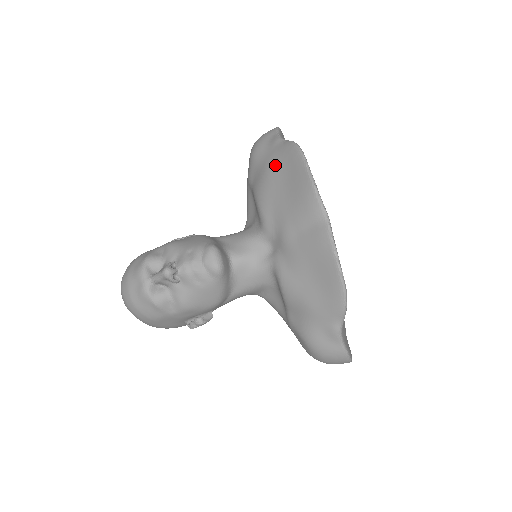
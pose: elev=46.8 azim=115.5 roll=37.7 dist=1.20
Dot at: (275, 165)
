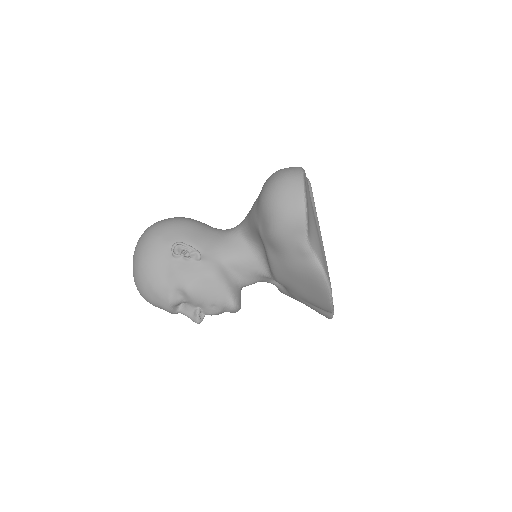
Dot at: (299, 274)
